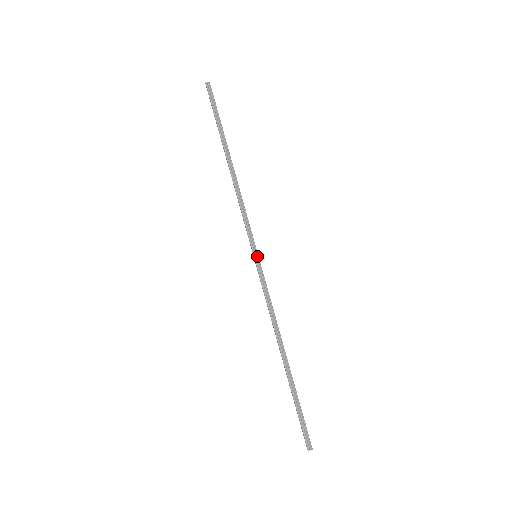
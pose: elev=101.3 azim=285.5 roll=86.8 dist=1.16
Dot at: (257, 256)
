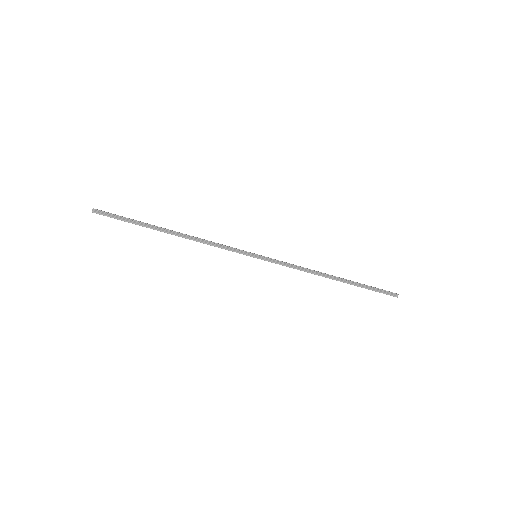
Dot at: (257, 256)
